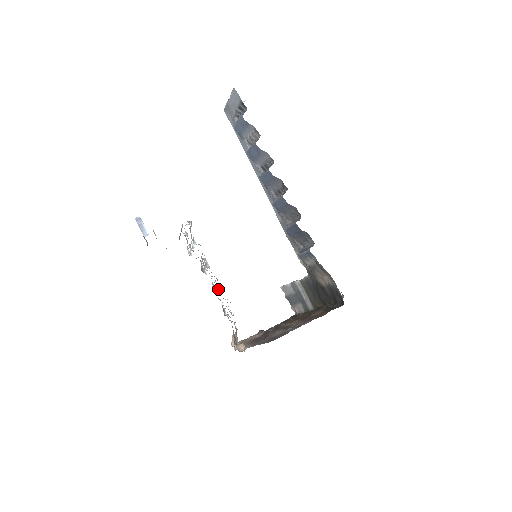
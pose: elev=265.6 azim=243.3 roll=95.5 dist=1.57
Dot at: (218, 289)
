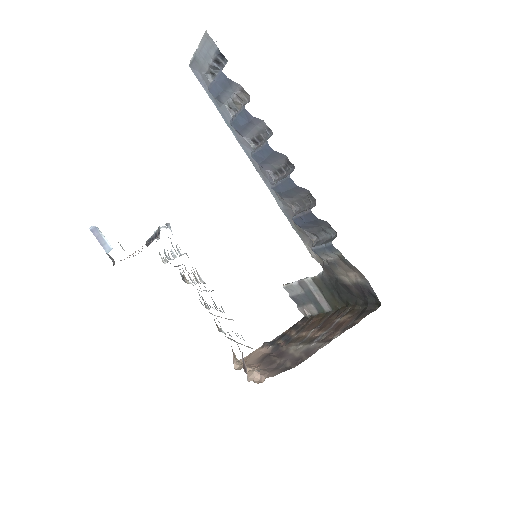
Dot at: (216, 307)
